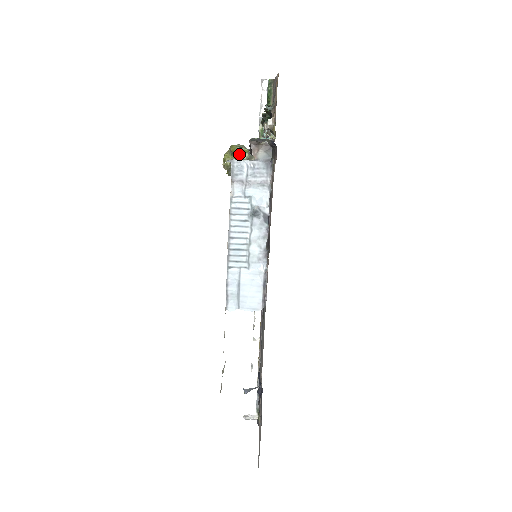
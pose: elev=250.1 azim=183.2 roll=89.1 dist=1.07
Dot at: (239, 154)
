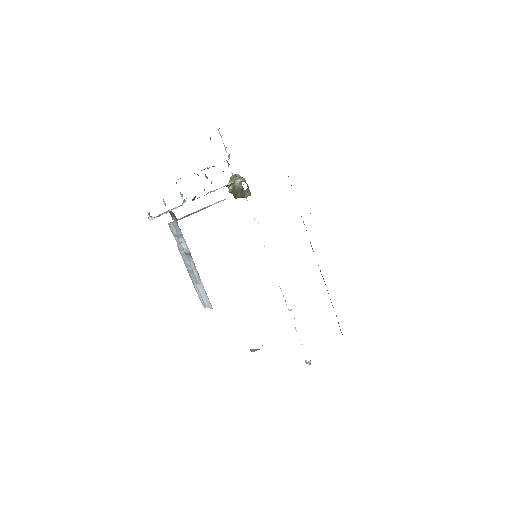
Dot at: occluded
